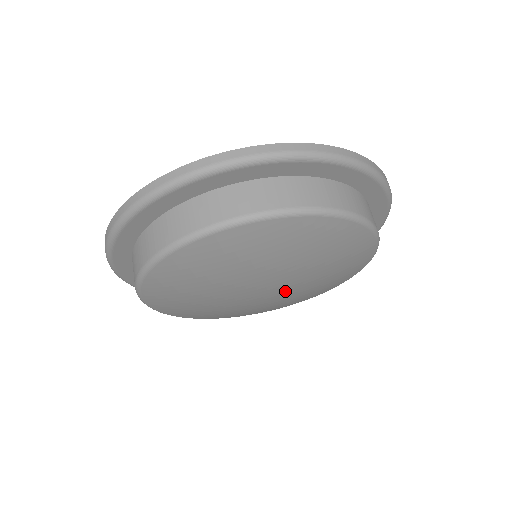
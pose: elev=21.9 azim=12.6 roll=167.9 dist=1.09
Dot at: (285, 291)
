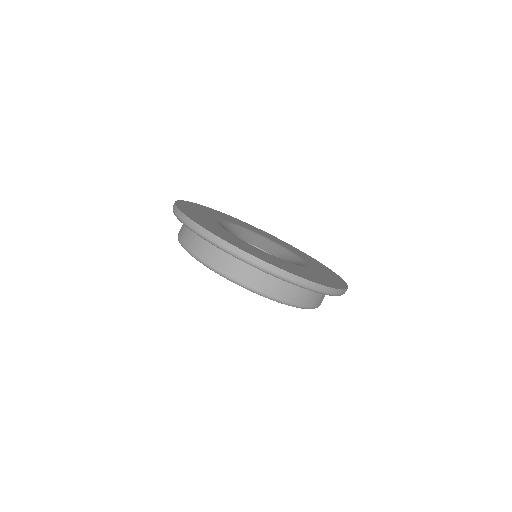
Dot at: occluded
